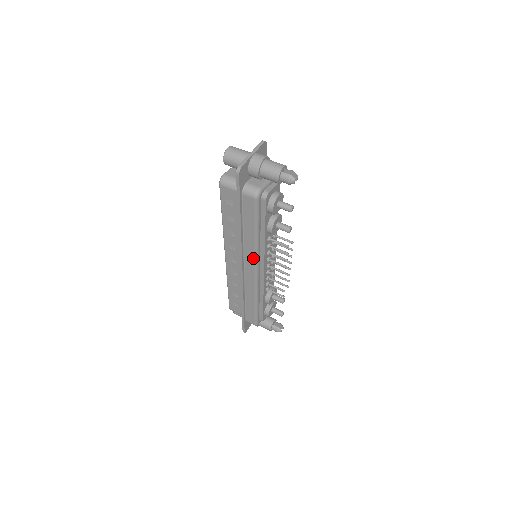
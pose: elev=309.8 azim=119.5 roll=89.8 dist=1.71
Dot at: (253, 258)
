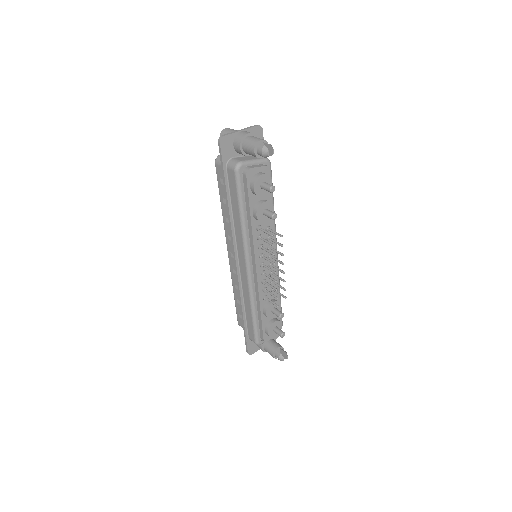
Dot at: (243, 248)
